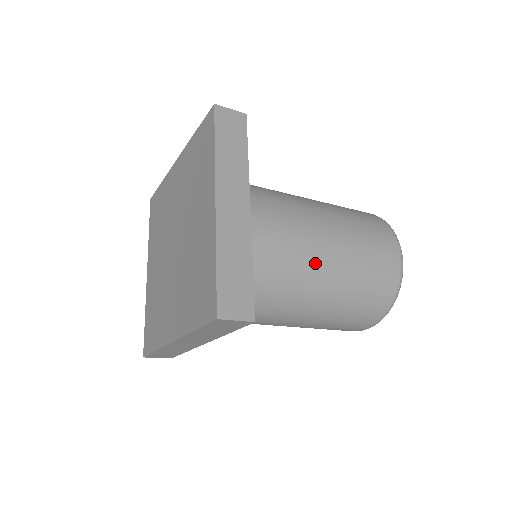
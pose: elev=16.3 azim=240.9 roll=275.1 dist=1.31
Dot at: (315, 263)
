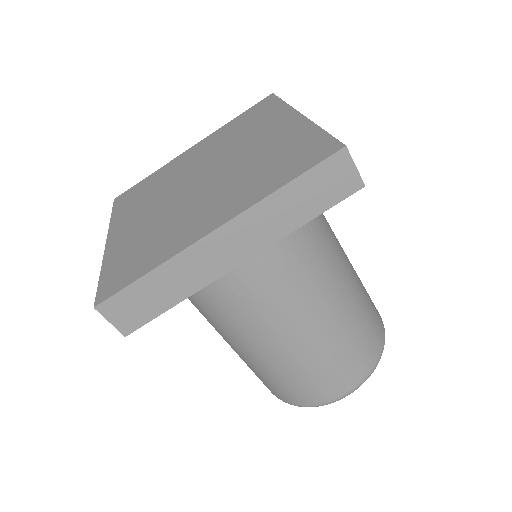
Dot at: (340, 252)
